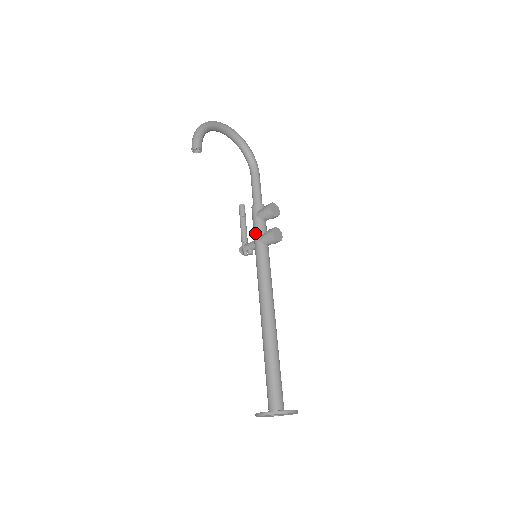
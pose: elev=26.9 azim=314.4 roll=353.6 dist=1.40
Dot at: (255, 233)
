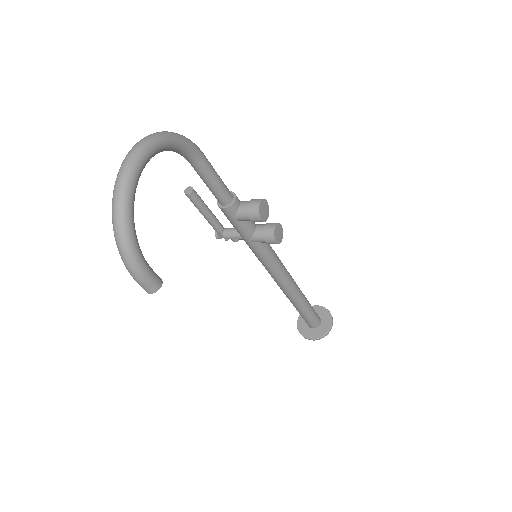
Dot at: (243, 236)
